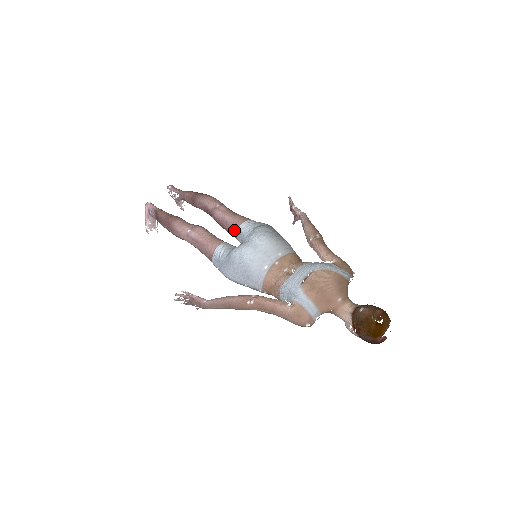
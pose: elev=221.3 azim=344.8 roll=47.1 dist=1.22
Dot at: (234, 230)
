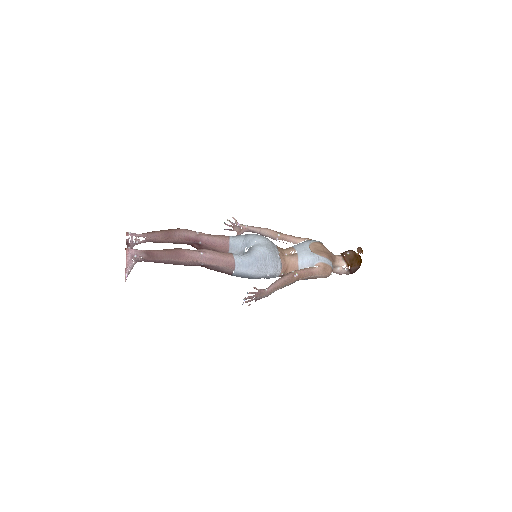
Dot at: (226, 245)
